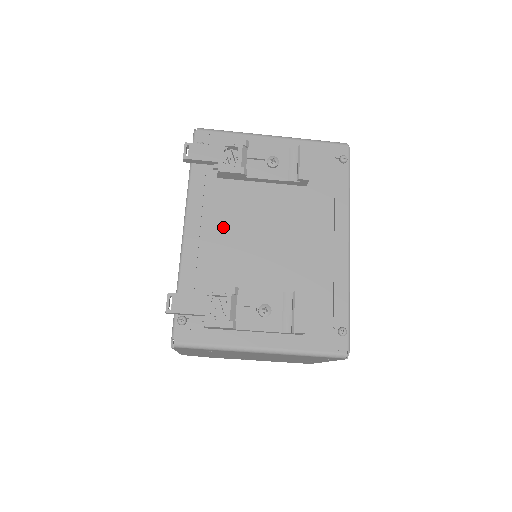
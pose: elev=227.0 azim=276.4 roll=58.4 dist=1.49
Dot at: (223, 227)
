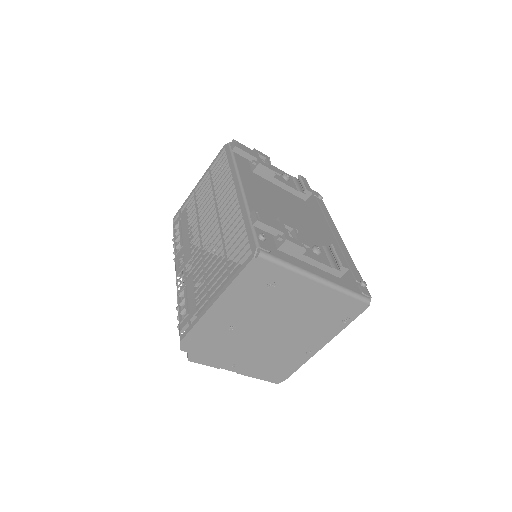
Dot at: (266, 198)
